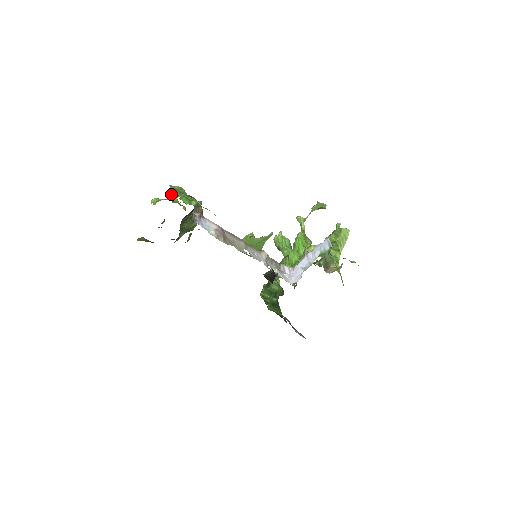
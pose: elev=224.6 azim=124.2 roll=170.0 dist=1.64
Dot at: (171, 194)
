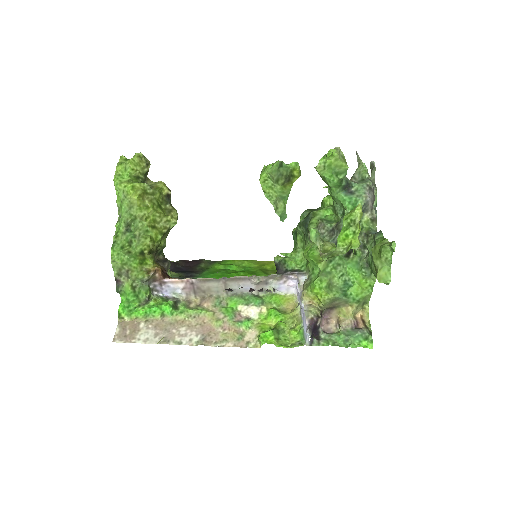
Dot at: occluded
